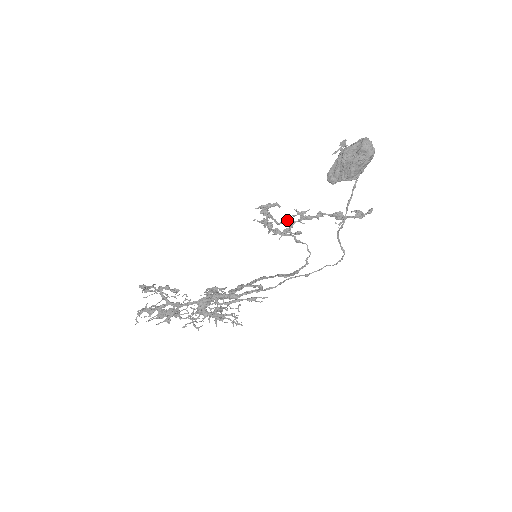
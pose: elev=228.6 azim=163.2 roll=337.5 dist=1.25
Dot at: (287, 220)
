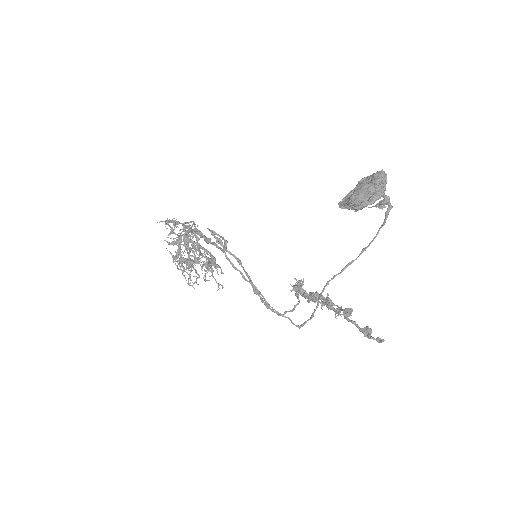
Dot at: occluded
